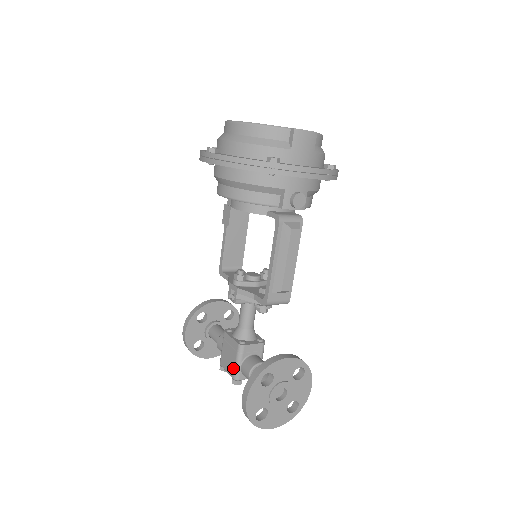
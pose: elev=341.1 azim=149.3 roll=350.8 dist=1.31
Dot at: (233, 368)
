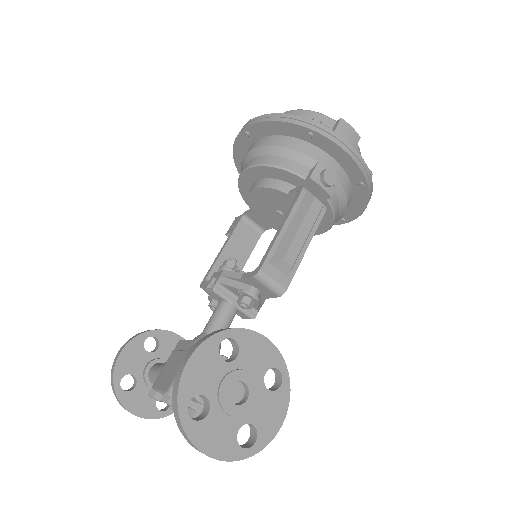
Dot at: (173, 377)
